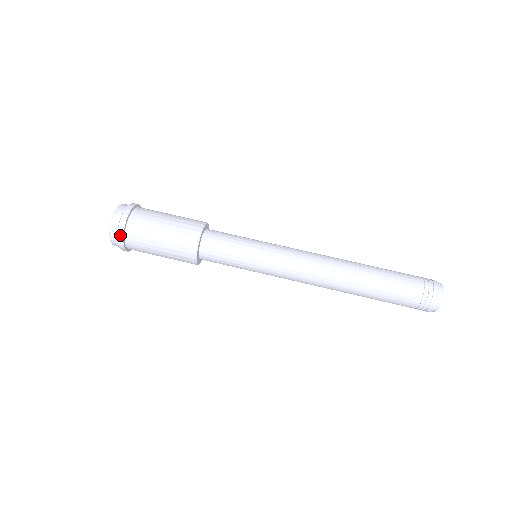
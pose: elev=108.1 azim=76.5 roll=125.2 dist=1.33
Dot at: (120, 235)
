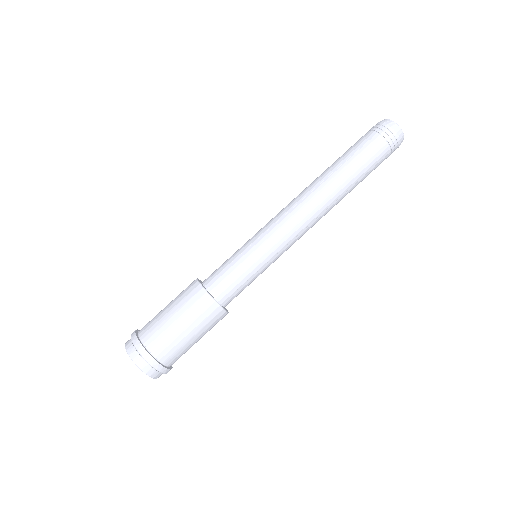
Dot at: (162, 370)
